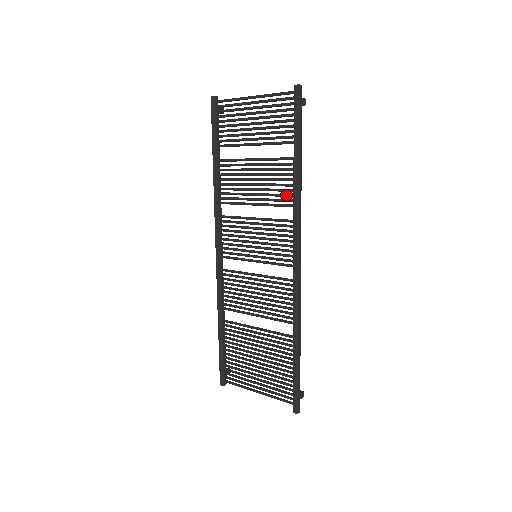
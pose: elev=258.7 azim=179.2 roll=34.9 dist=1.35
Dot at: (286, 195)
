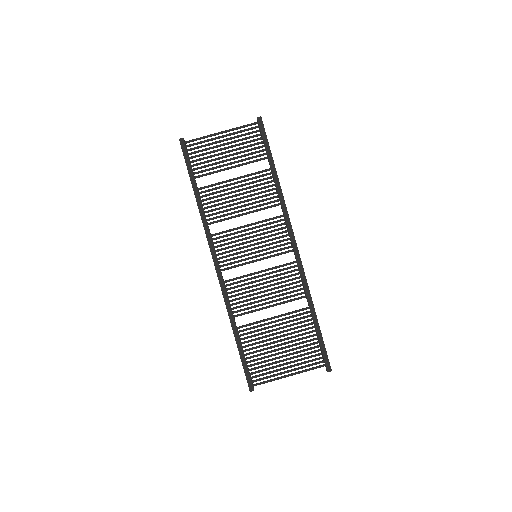
Dot at: (271, 198)
